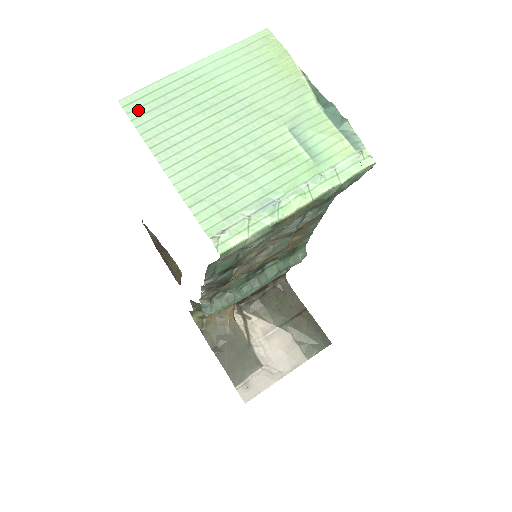
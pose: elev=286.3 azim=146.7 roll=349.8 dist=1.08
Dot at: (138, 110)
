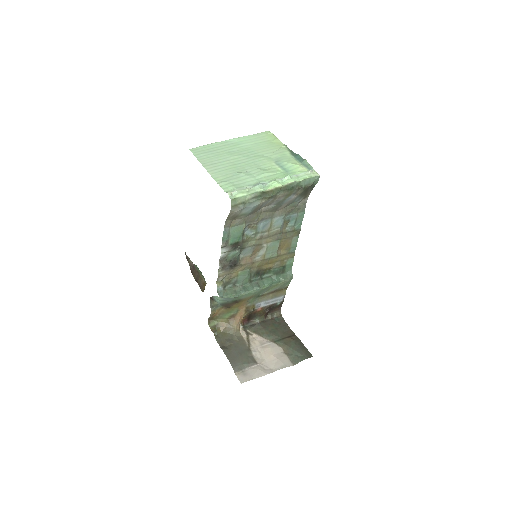
Dot at: (198, 152)
